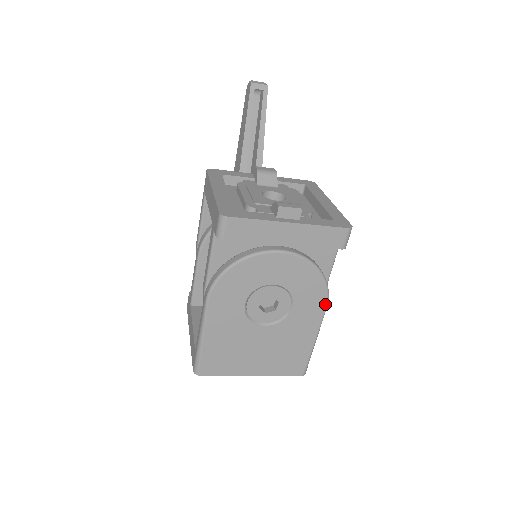
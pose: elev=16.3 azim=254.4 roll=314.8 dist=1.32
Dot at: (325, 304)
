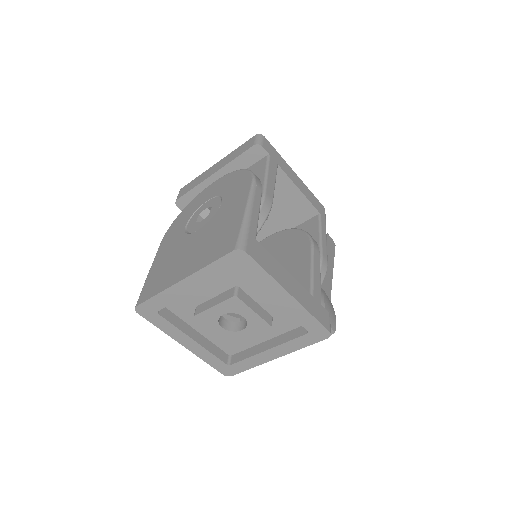
Dot at: (251, 181)
